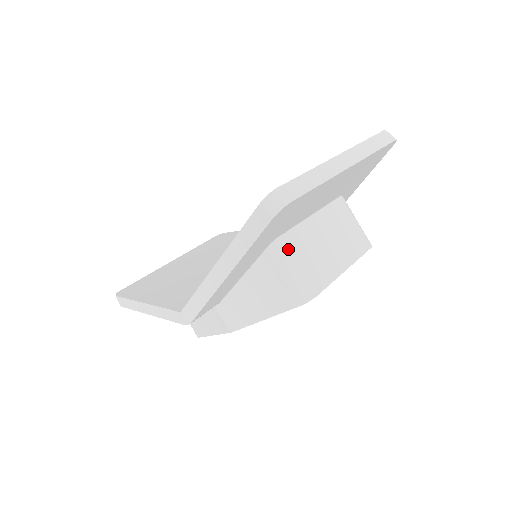
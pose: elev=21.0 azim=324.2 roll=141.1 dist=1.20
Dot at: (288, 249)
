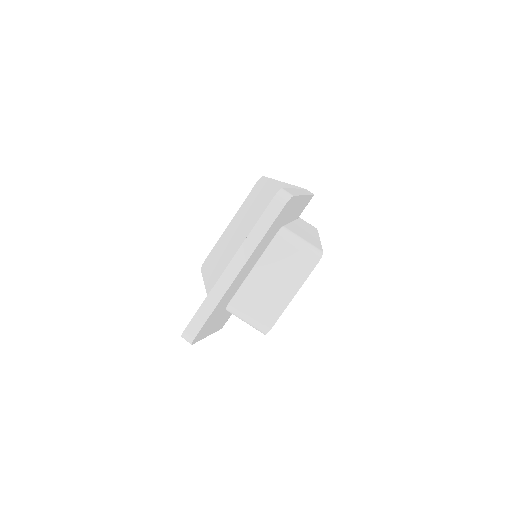
Dot at: (238, 309)
